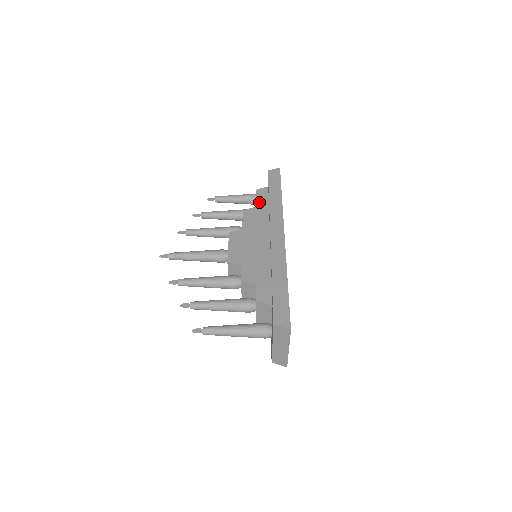
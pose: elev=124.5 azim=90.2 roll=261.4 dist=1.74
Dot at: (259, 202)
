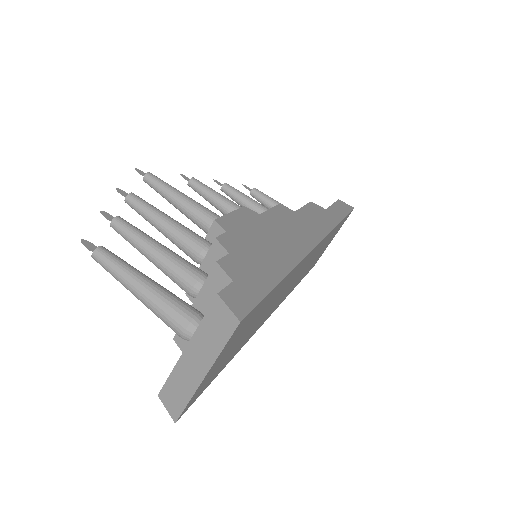
Dot at: (307, 209)
